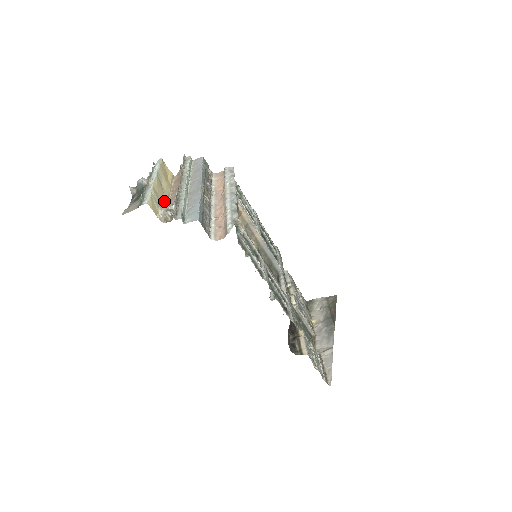
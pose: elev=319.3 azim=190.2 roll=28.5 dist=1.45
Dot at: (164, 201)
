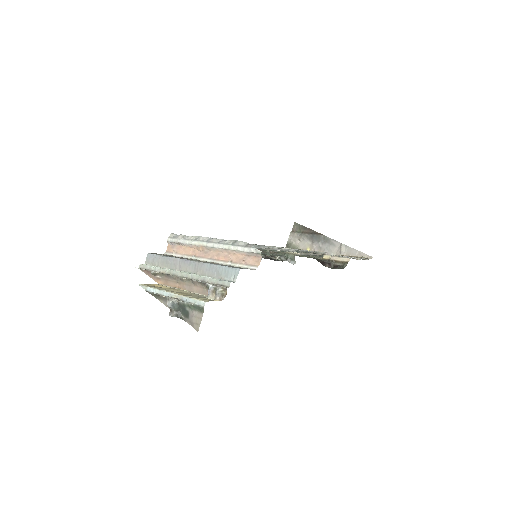
Dot at: (195, 295)
